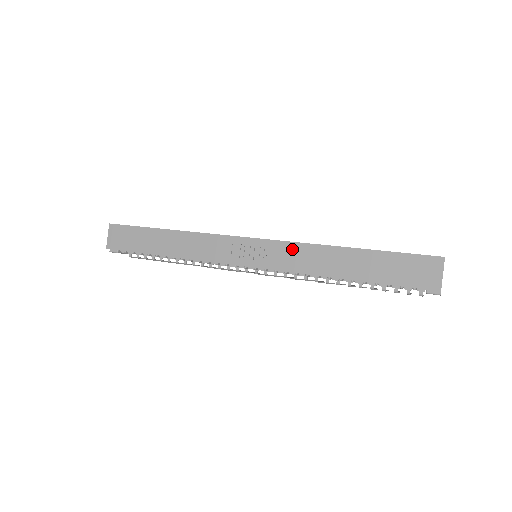
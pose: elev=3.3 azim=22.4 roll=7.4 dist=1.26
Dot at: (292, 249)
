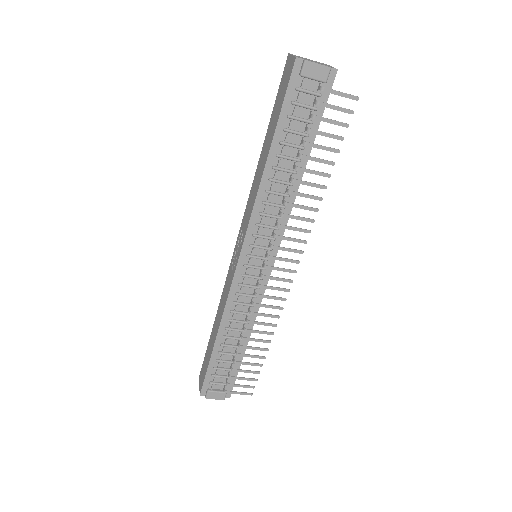
Dot at: (247, 207)
